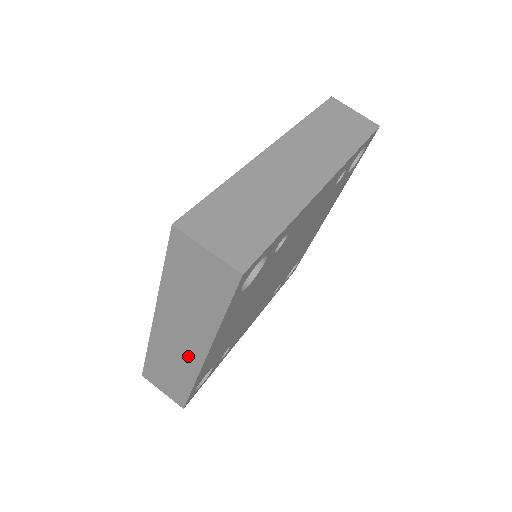
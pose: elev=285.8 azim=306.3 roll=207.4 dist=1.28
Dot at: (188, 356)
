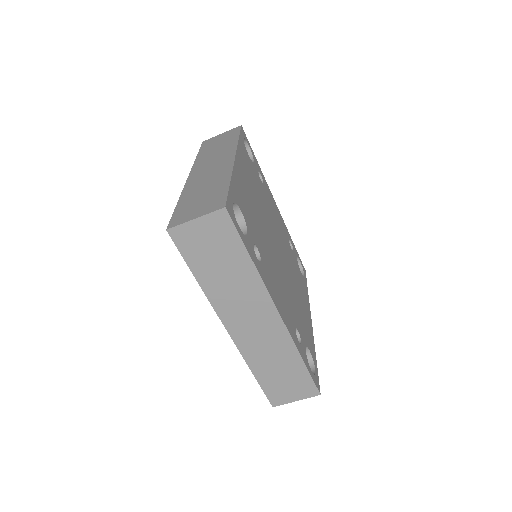
Dot at: occluded
